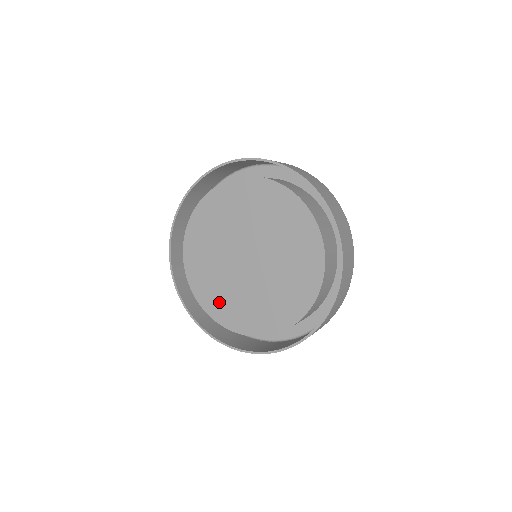
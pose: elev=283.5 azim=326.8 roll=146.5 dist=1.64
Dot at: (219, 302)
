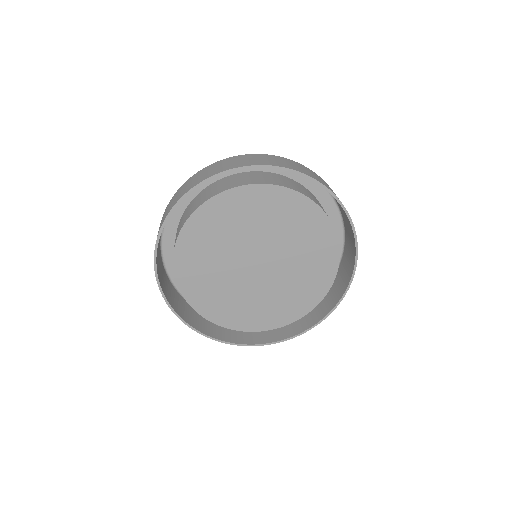
Dot at: (217, 304)
